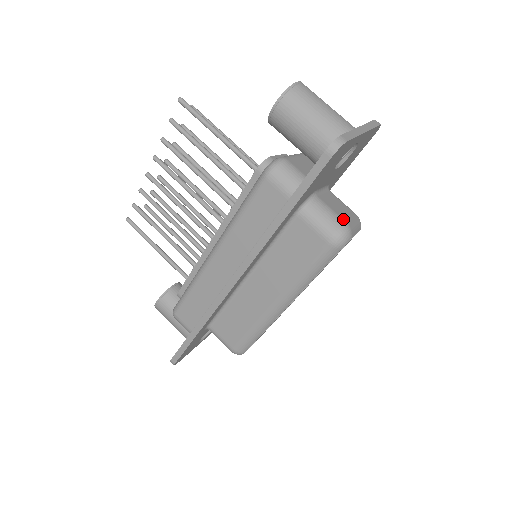
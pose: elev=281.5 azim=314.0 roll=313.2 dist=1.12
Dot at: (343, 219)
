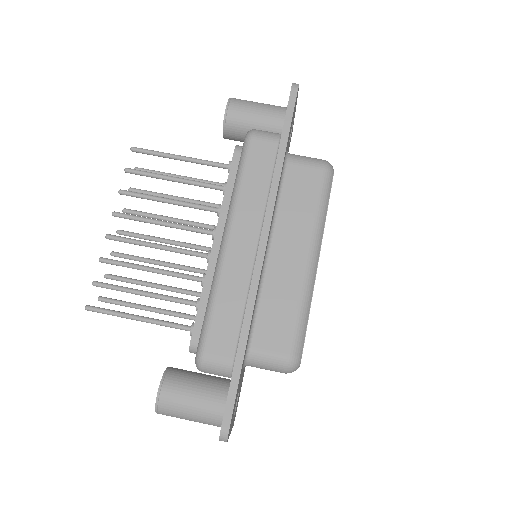
Dot at: occluded
